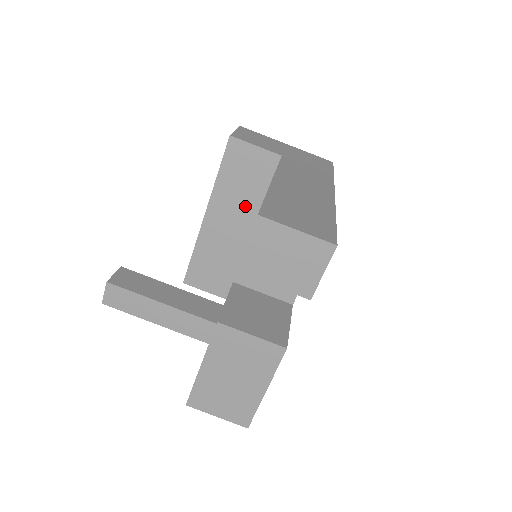
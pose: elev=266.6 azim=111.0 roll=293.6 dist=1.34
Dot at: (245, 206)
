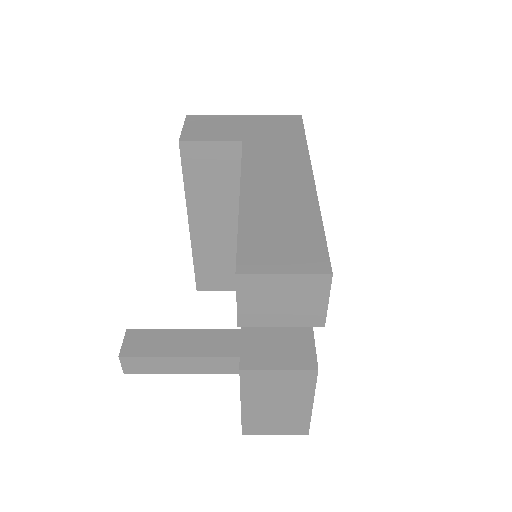
Dot at: (226, 203)
